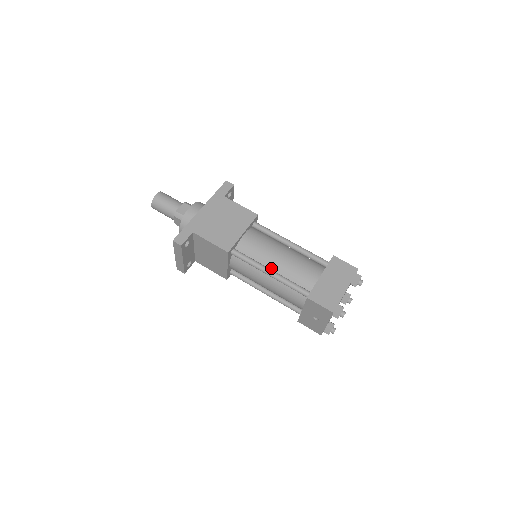
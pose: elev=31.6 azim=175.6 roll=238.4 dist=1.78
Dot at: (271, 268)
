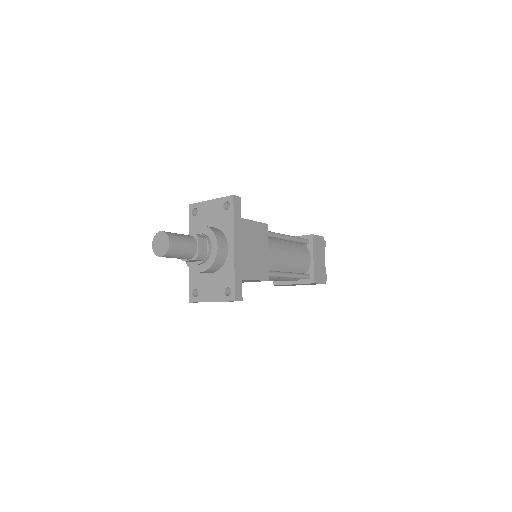
Dot at: (285, 270)
